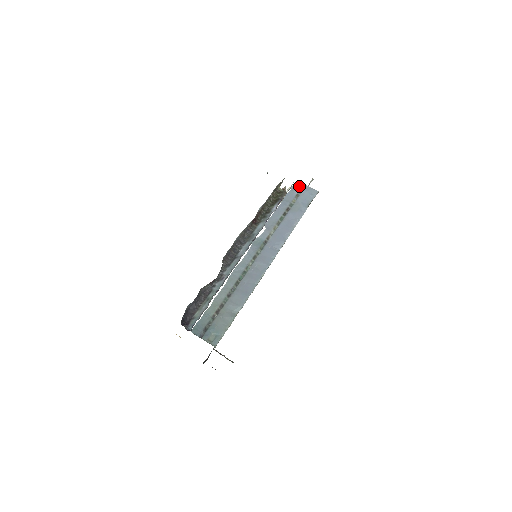
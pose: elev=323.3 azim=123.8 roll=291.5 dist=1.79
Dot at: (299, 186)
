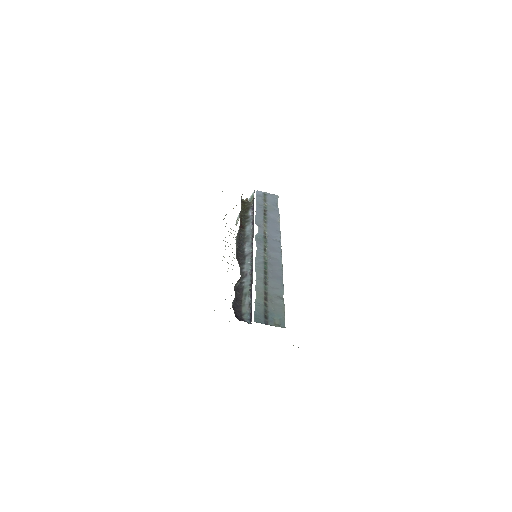
Dot at: (261, 194)
